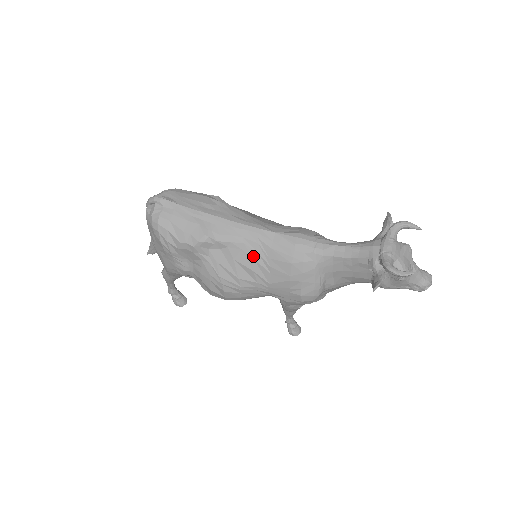
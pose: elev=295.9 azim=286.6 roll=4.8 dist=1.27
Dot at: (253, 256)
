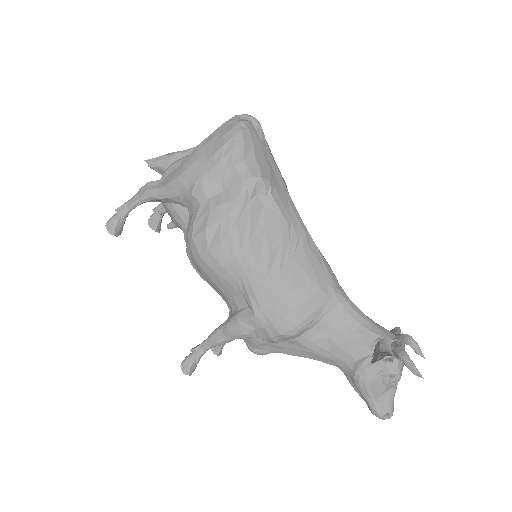
Dot at: (284, 241)
